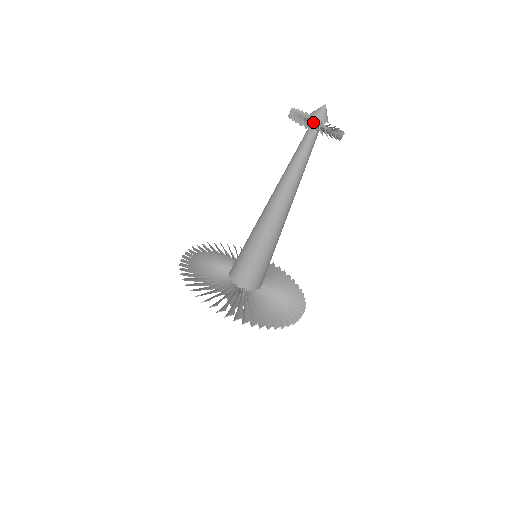
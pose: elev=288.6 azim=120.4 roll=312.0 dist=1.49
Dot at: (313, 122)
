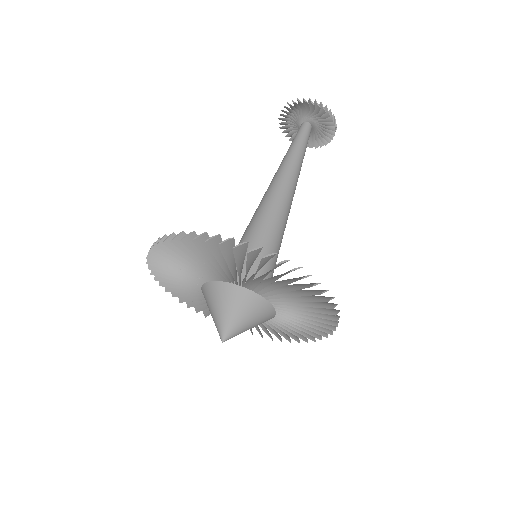
Dot at: (305, 116)
